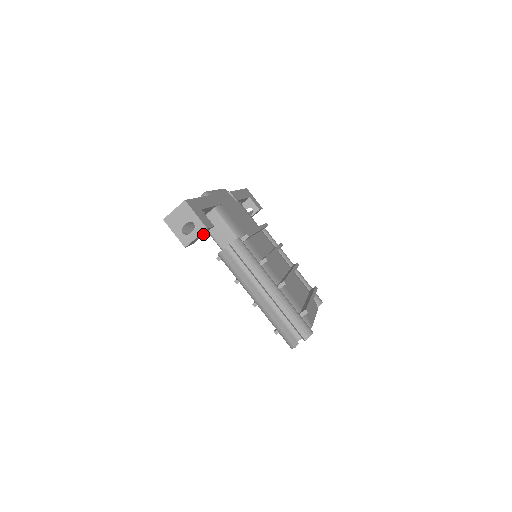
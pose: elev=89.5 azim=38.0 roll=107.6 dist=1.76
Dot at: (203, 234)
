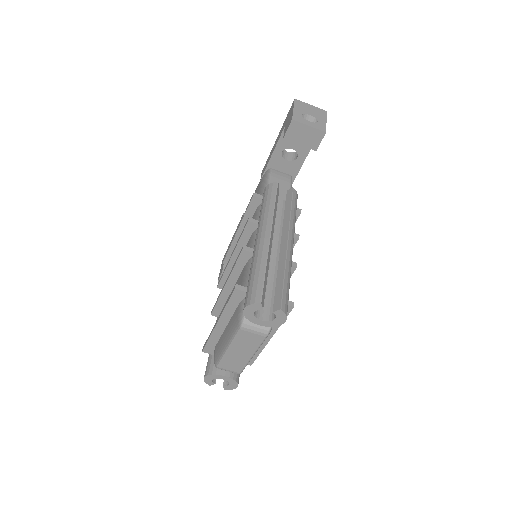
Dot at: (305, 141)
